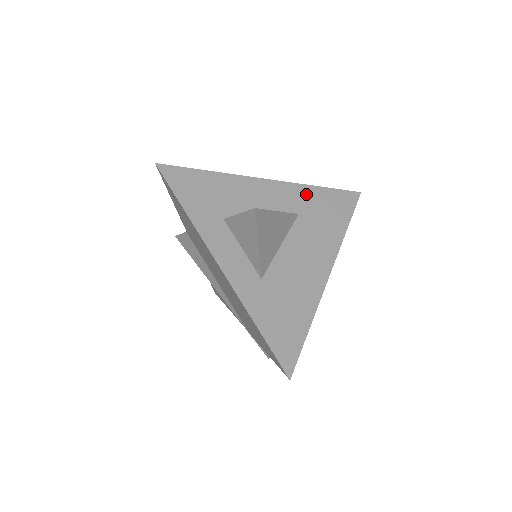
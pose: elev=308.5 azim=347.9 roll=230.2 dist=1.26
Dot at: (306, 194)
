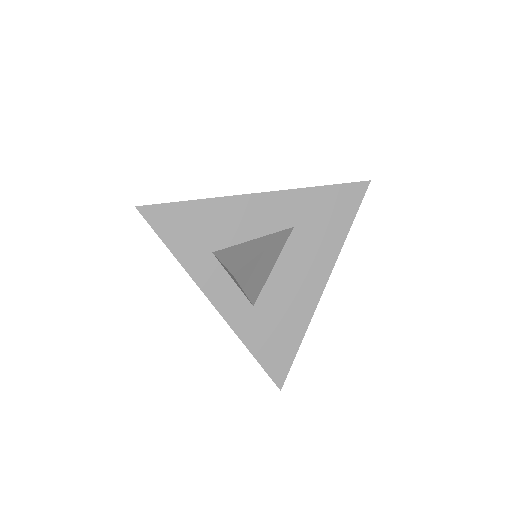
Dot at: (303, 200)
